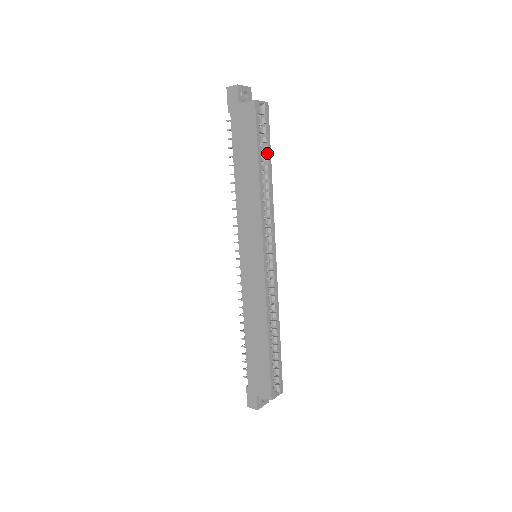
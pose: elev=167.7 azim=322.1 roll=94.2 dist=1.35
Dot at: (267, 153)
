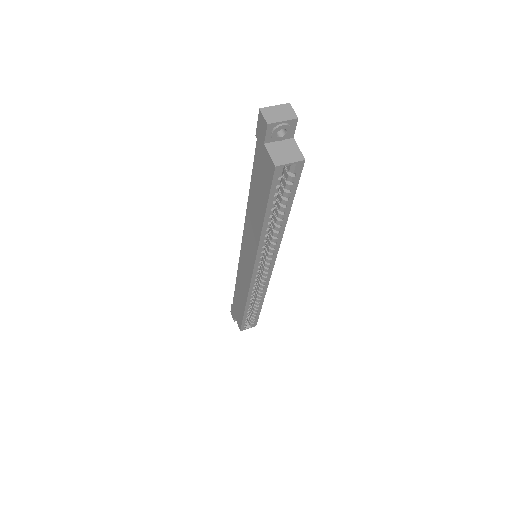
Dot at: (286, 204)
